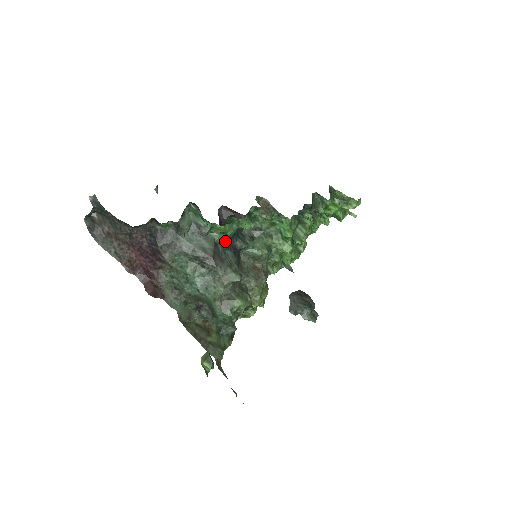
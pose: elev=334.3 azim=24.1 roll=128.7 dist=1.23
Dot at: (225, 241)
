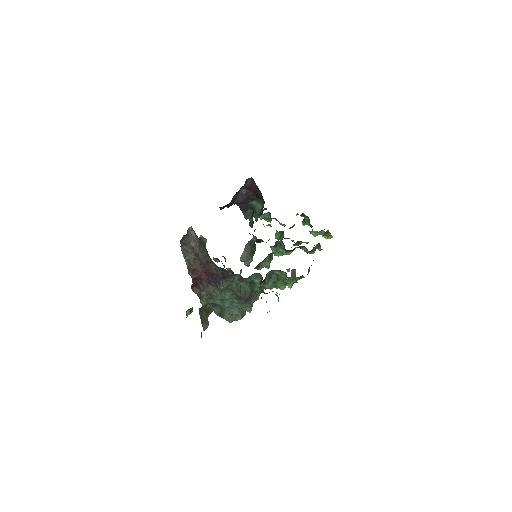
Dot at: occluded
